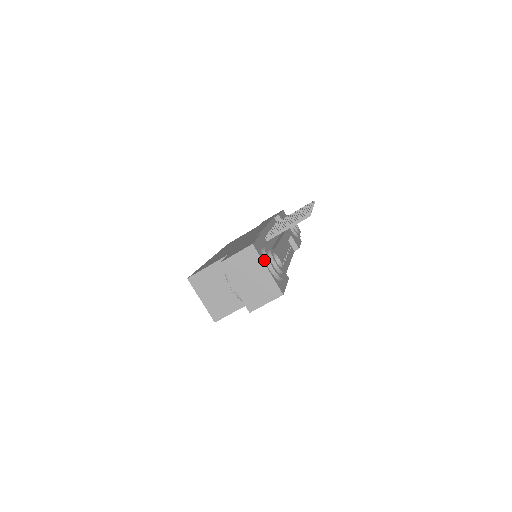
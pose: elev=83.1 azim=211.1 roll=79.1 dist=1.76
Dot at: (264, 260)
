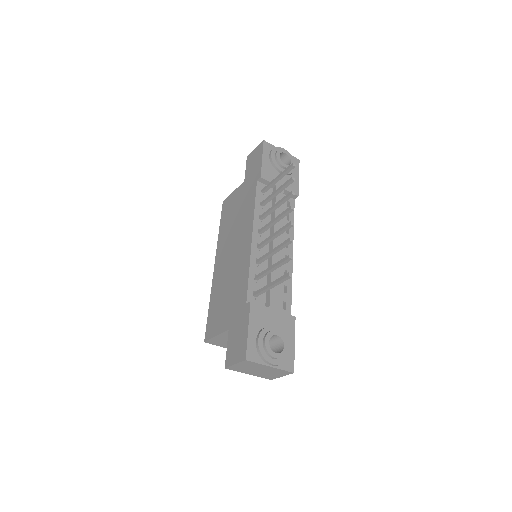
Dot at: (263, 358)
